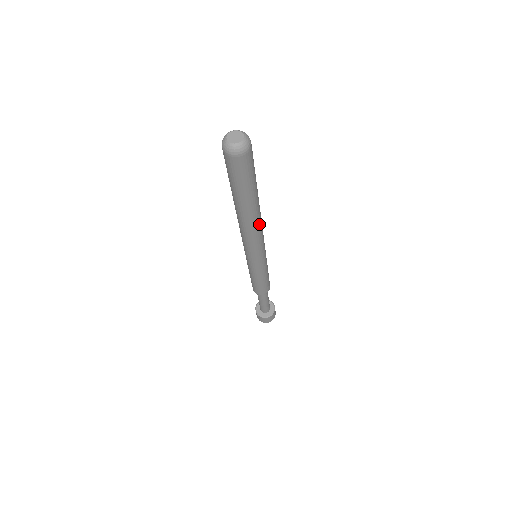
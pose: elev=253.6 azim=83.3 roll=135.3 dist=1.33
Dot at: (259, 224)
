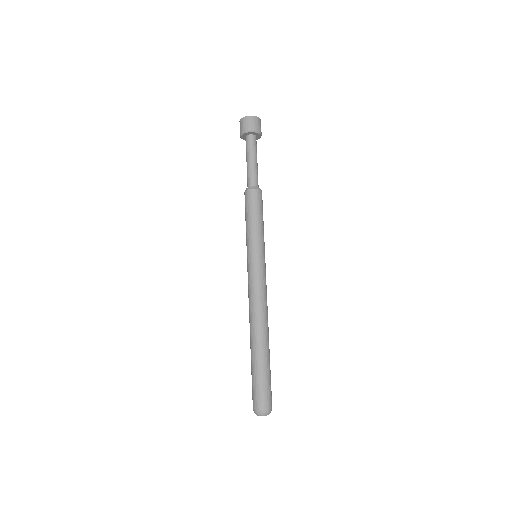
Dot at: occluded
